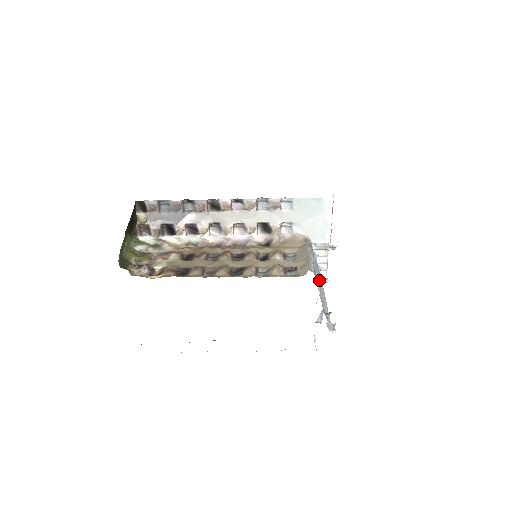
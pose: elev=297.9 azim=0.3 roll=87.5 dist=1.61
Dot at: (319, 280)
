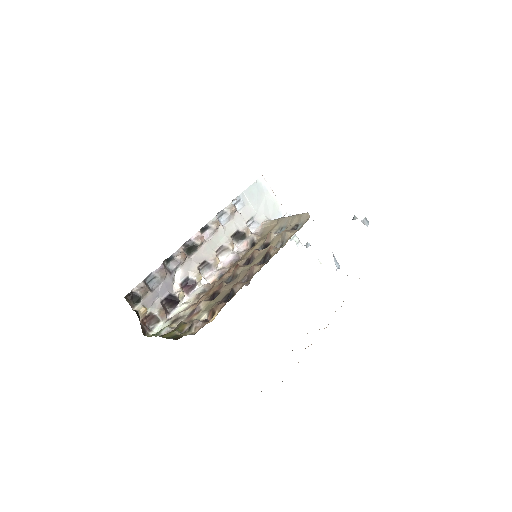
Dot at: occluded
